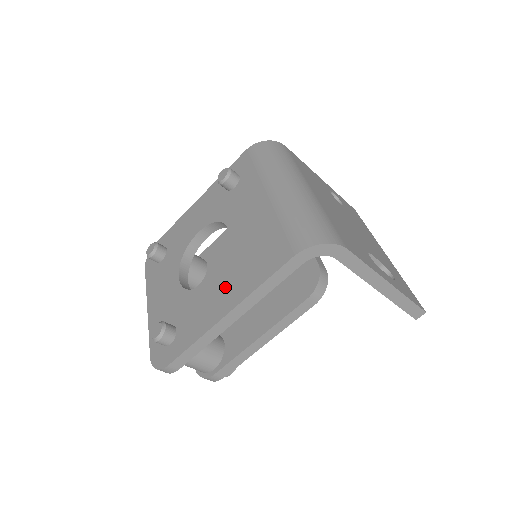
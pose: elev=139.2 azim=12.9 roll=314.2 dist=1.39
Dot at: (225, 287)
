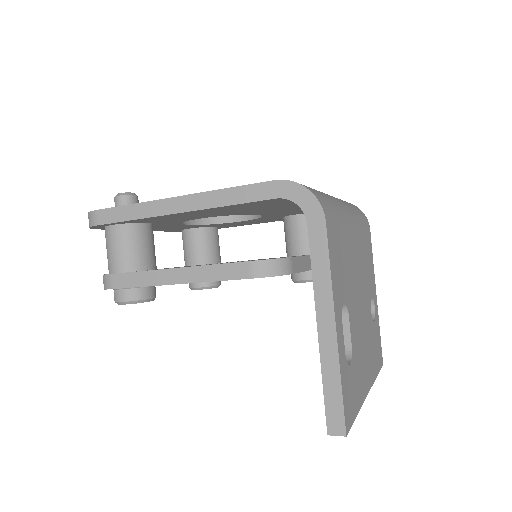
Dot at: occluded
